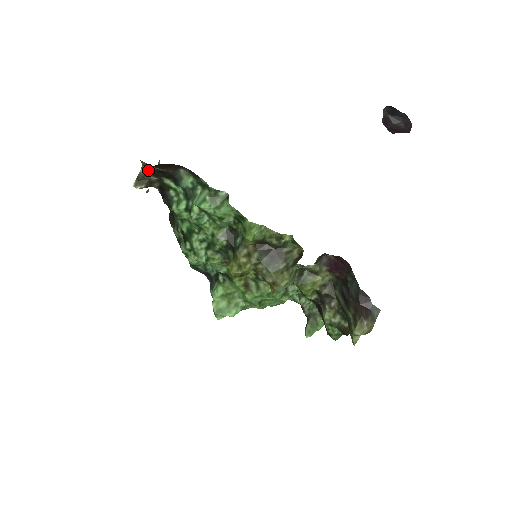
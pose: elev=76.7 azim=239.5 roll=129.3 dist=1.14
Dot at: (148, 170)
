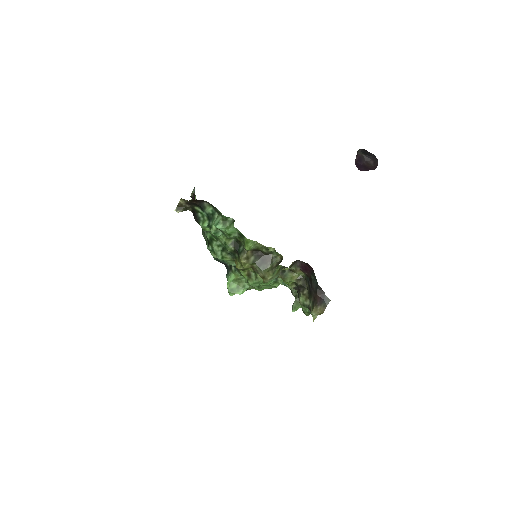
Dot at: (184, 201)
